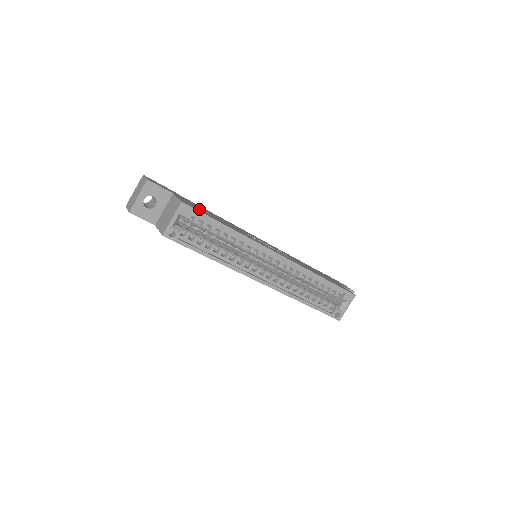
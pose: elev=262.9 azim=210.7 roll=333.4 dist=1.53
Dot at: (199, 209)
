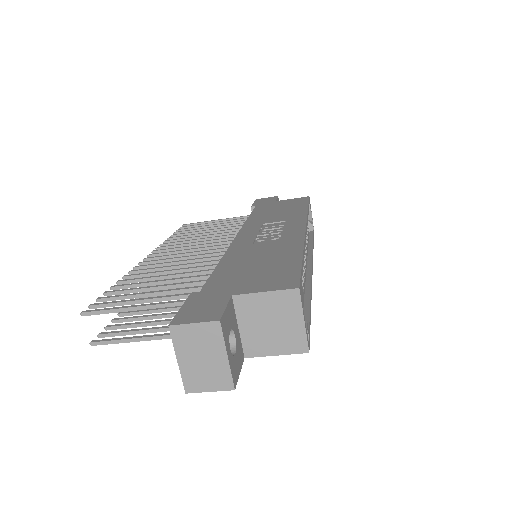
Dot at: (272, 274)
